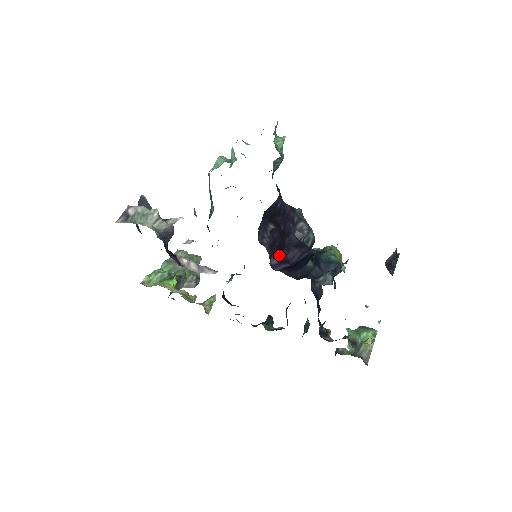
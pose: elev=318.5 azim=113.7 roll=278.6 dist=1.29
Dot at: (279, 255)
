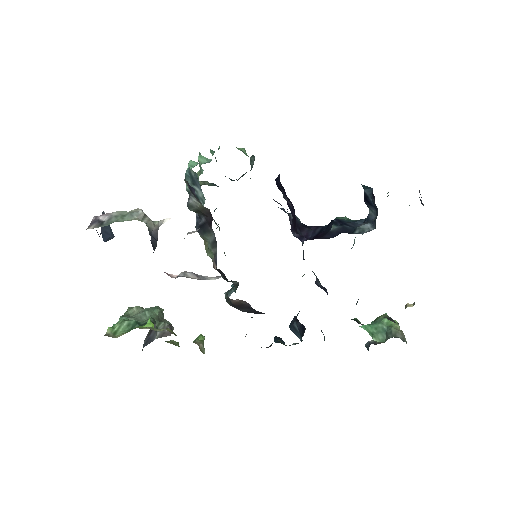
Dot at: (296, 231)
